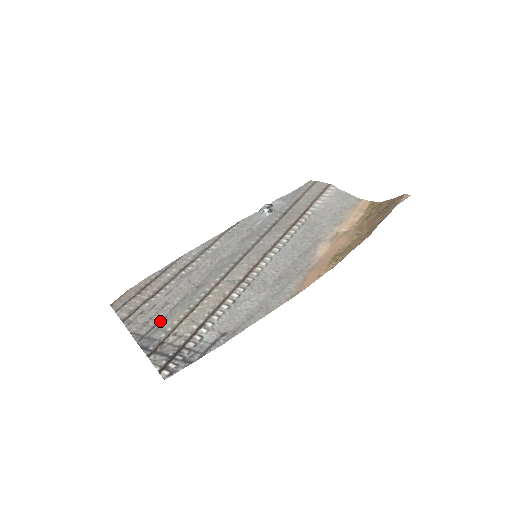
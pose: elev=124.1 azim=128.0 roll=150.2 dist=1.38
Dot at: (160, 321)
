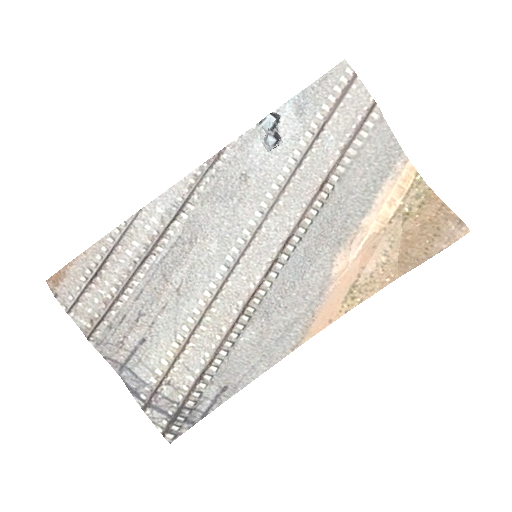
Dot at: (139, 344)
